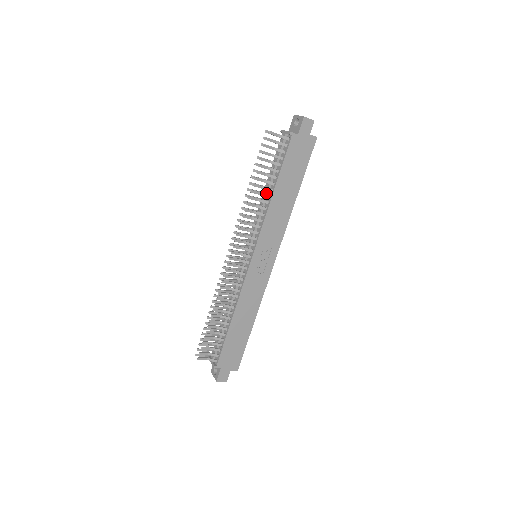
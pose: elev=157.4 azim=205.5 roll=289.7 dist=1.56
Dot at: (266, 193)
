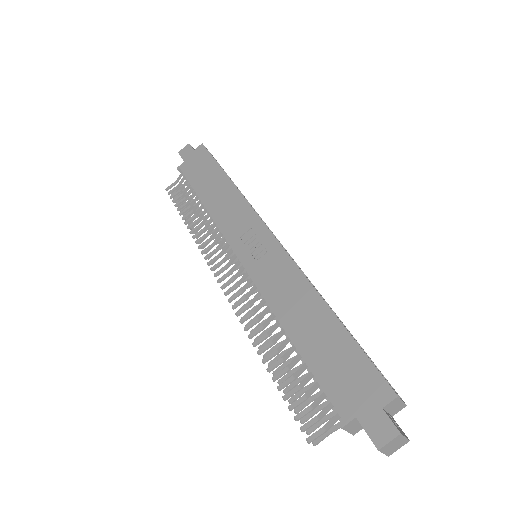
Dot at: (207, 213)
